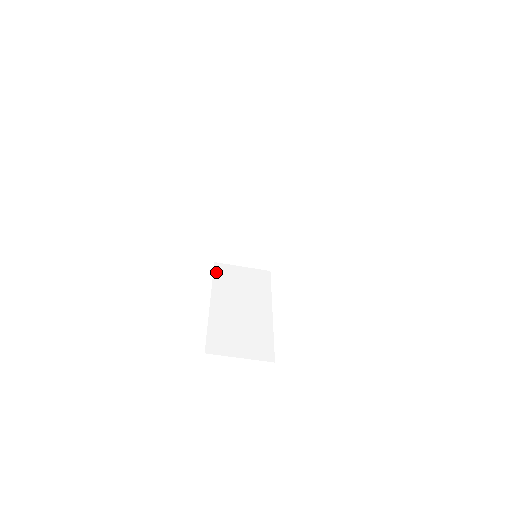
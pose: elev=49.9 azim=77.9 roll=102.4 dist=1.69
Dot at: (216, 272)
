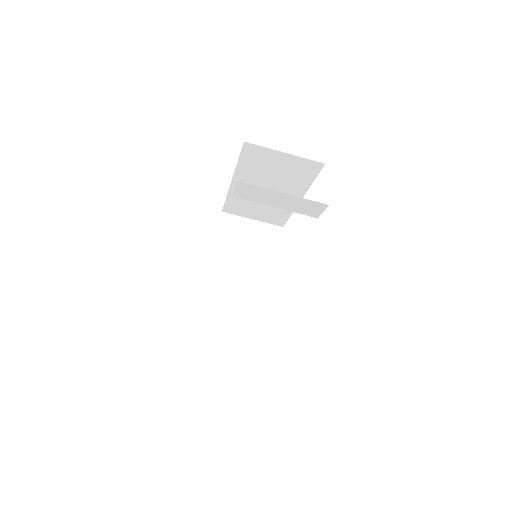
Dot at: (221, 227)
